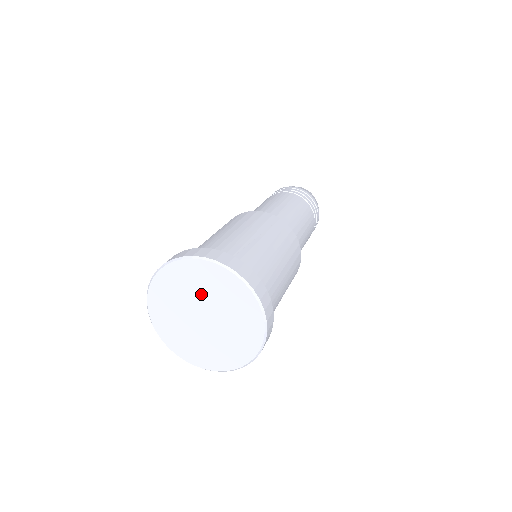
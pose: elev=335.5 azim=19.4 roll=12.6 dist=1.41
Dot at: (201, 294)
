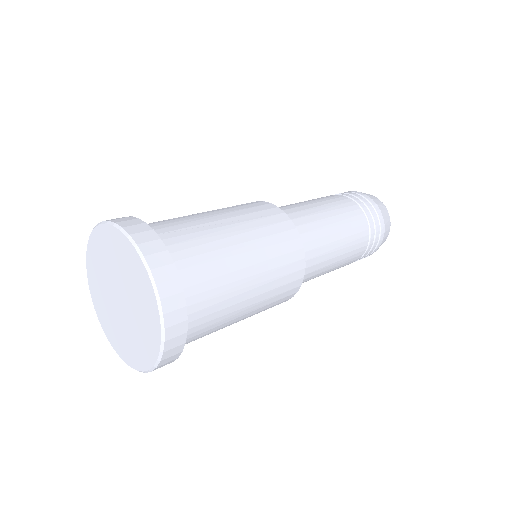
Dot at: (116, 269)
